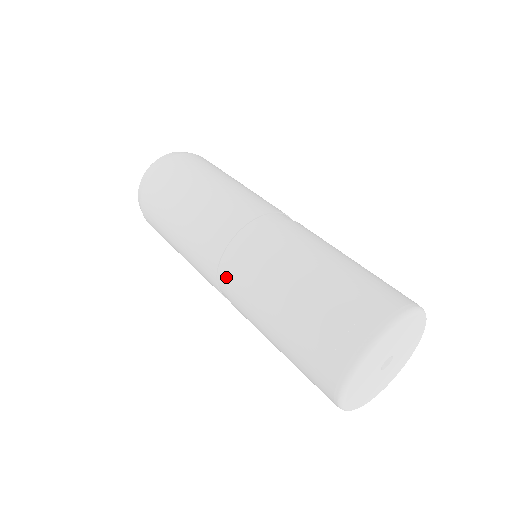
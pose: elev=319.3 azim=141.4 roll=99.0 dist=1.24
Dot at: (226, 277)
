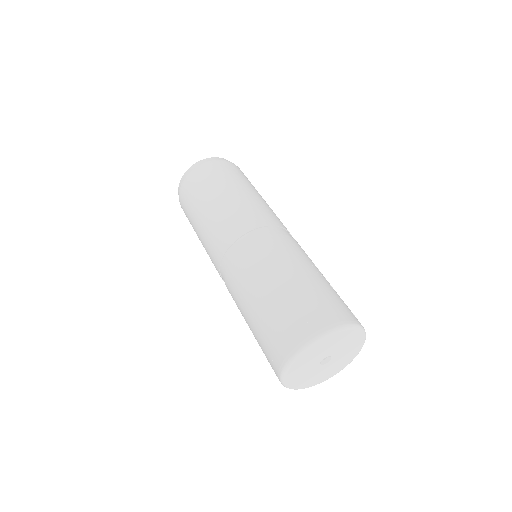
Dot at: occluded
